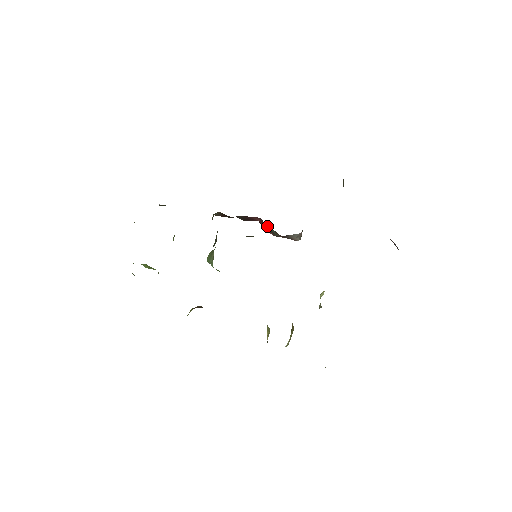
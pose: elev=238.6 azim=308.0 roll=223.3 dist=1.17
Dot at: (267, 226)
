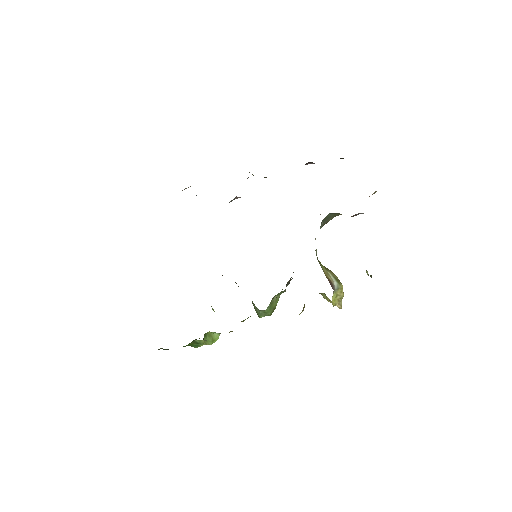
Dot at: occluded
